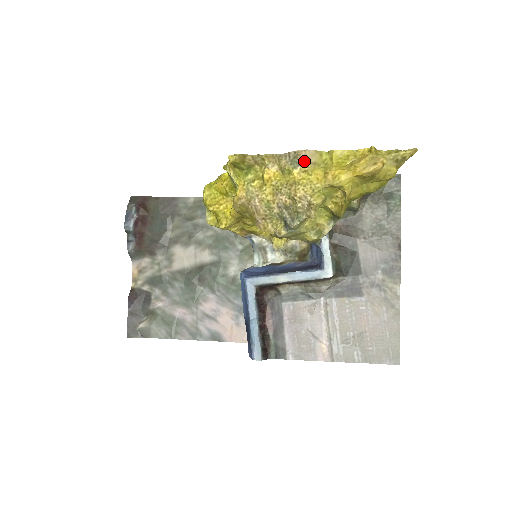
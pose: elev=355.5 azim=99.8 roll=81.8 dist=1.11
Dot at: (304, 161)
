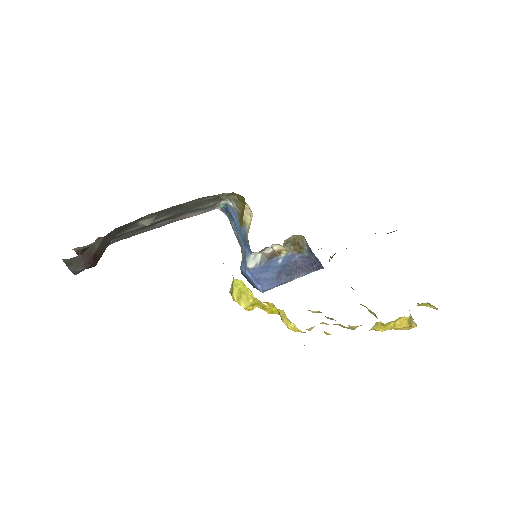
Dot at: occluded
